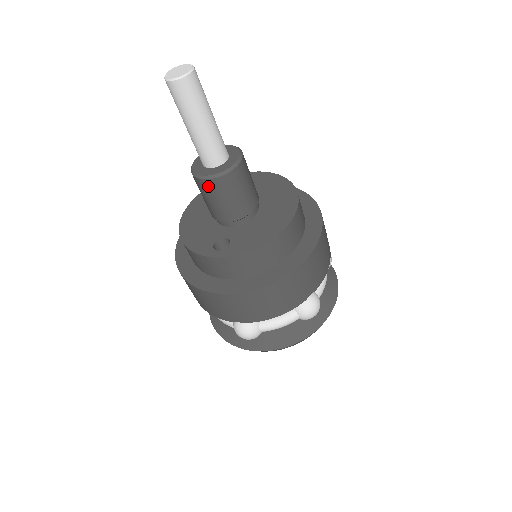
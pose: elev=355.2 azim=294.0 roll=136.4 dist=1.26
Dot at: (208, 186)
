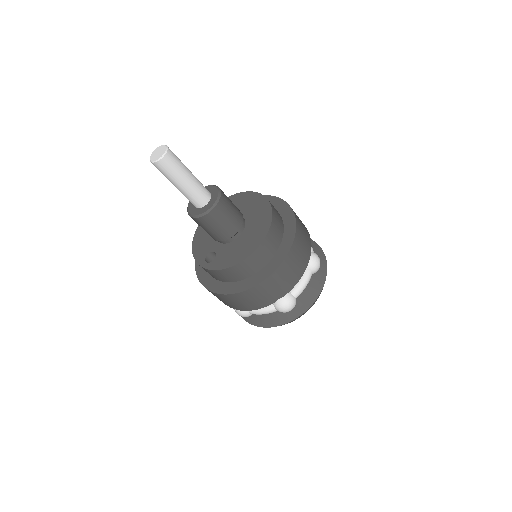
Dot at: (195, 220)
